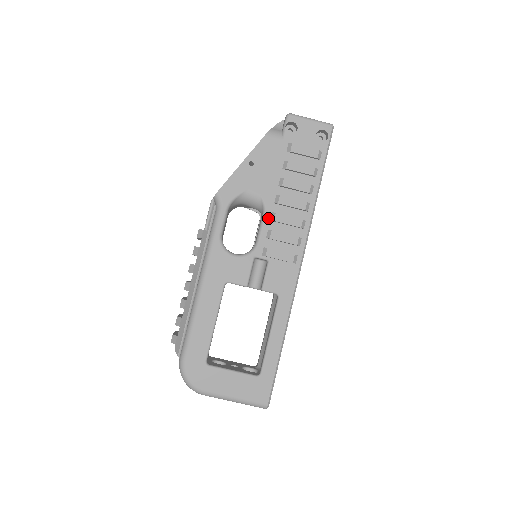
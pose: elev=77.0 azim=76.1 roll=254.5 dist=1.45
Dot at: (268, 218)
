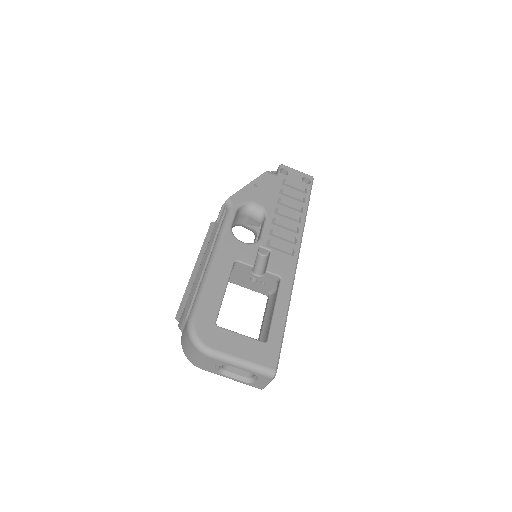
Dot at: (270, 222)
